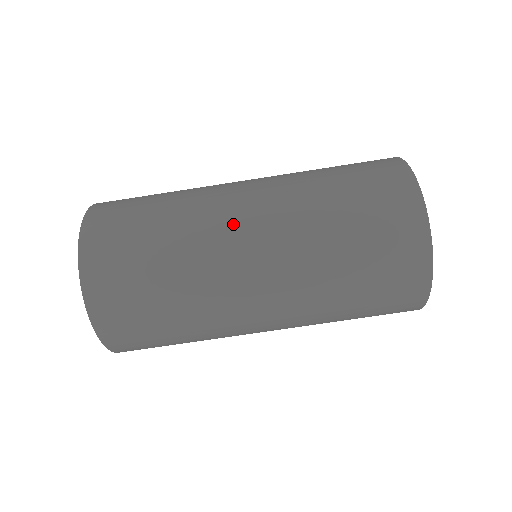
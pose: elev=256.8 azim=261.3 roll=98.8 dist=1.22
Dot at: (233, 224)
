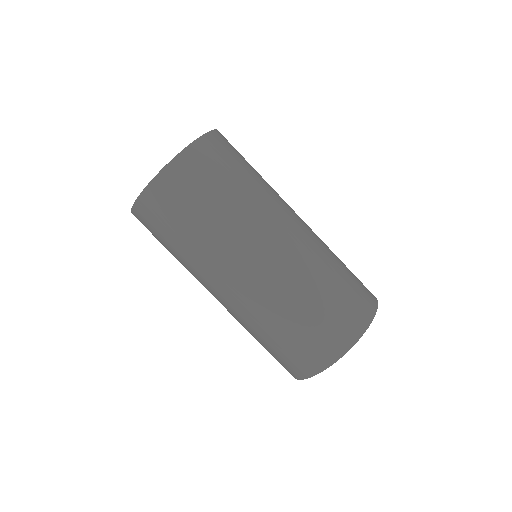
Dot at: (263, 241)
